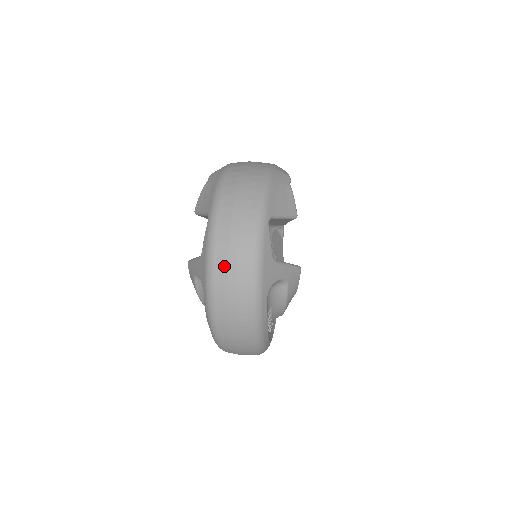
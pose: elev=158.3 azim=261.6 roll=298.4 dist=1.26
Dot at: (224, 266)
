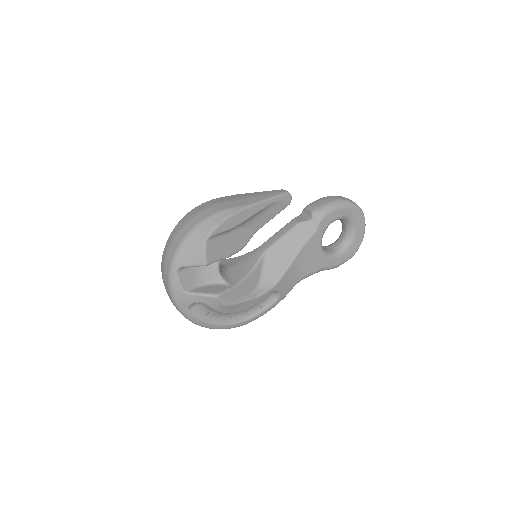
Dot at: occluded
